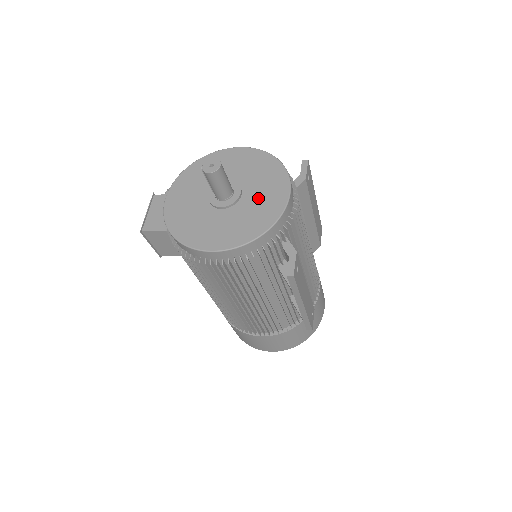
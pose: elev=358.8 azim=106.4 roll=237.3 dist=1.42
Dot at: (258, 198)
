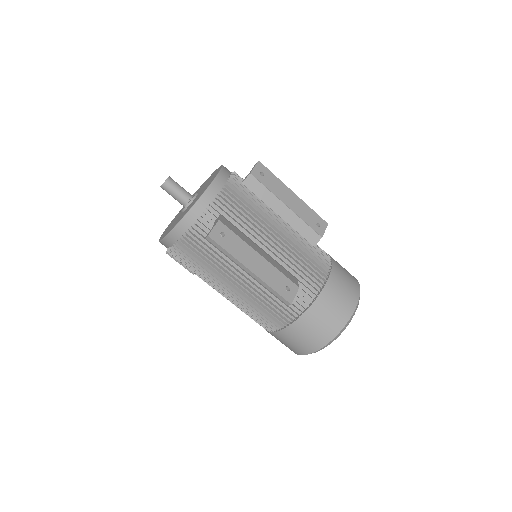
Dot at: occluded
